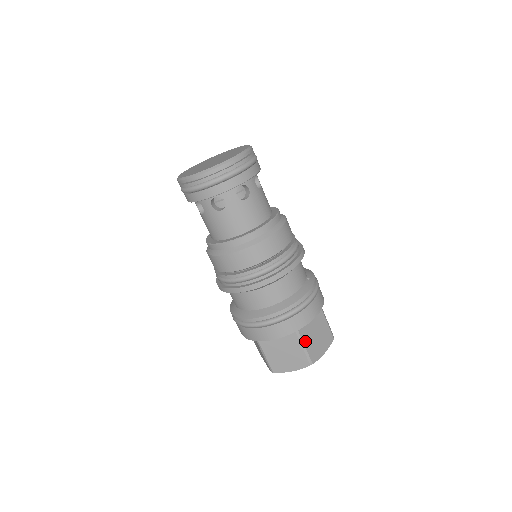
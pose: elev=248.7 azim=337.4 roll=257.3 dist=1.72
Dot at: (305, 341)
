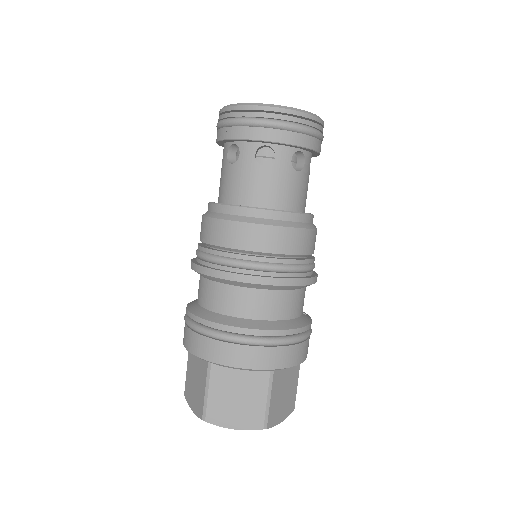
Dot at: (273, 391)
